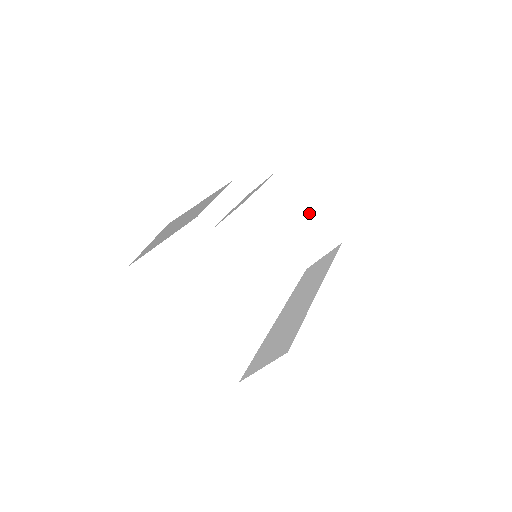
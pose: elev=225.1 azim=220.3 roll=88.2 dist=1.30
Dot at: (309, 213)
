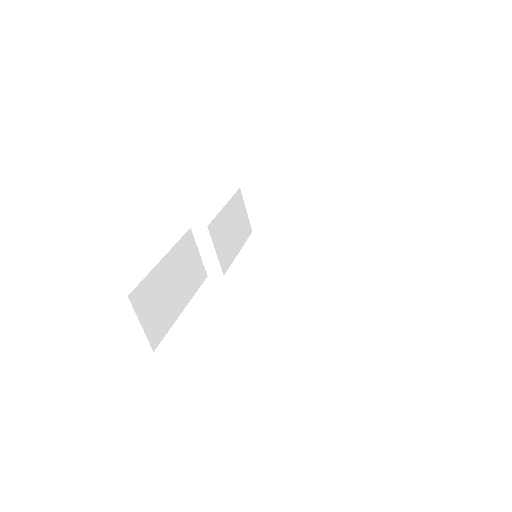
Dot at: (290, 187)
